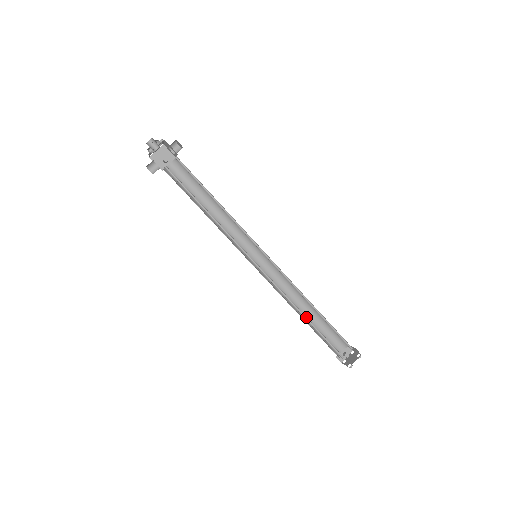
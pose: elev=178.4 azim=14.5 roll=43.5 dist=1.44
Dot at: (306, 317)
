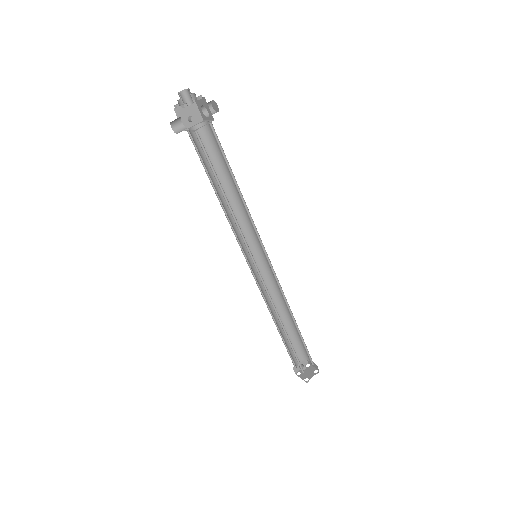
Dot at: (284, 328)
